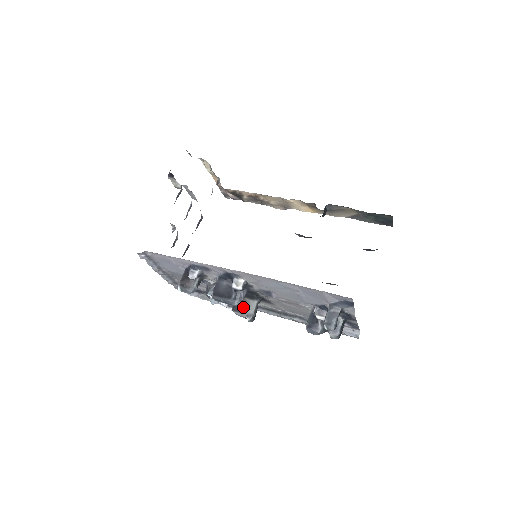
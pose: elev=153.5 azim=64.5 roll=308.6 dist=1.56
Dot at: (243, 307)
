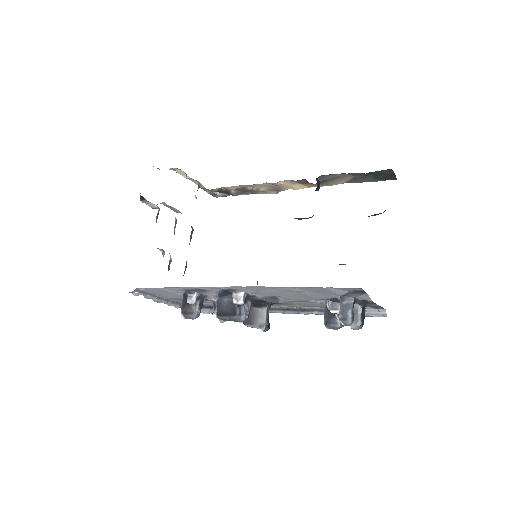
Dot at: (253, 318)
